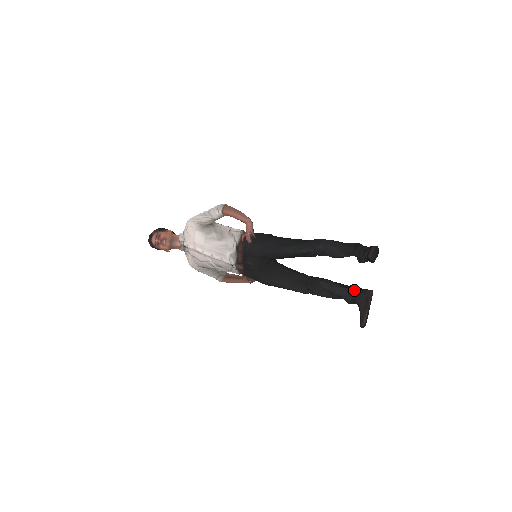
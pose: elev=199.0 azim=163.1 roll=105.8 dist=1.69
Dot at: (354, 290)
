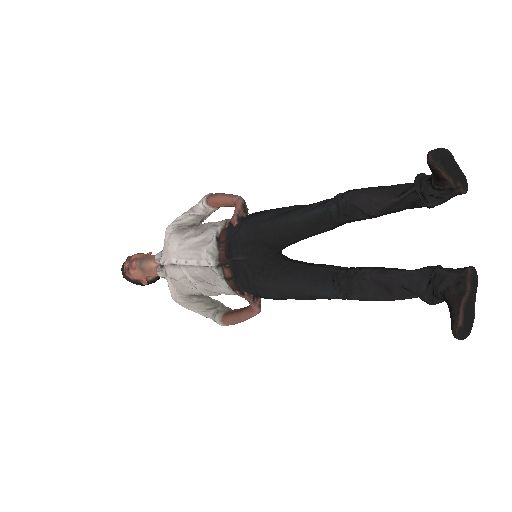
Dot at: (431, 272)
